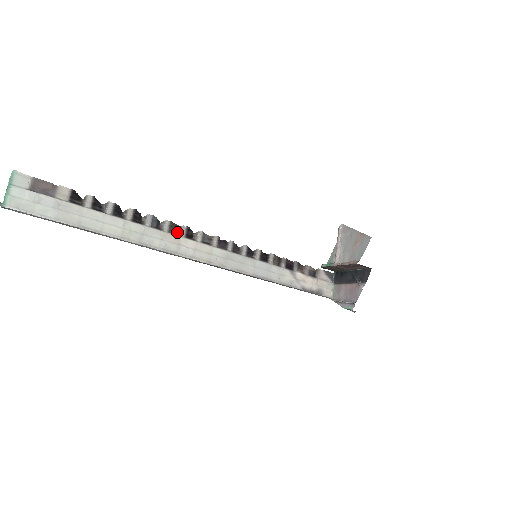
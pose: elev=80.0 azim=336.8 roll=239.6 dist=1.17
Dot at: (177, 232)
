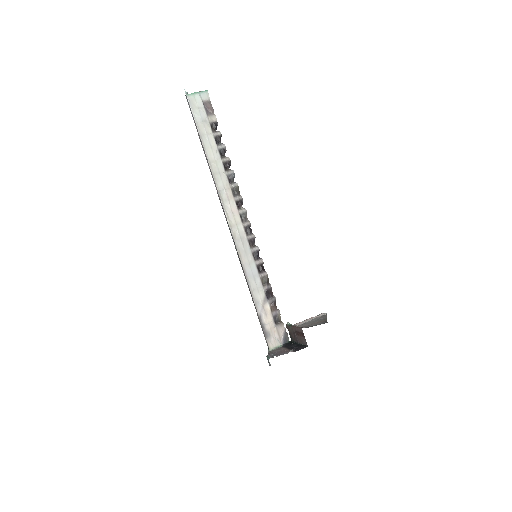
Dot at: (235, 194)
